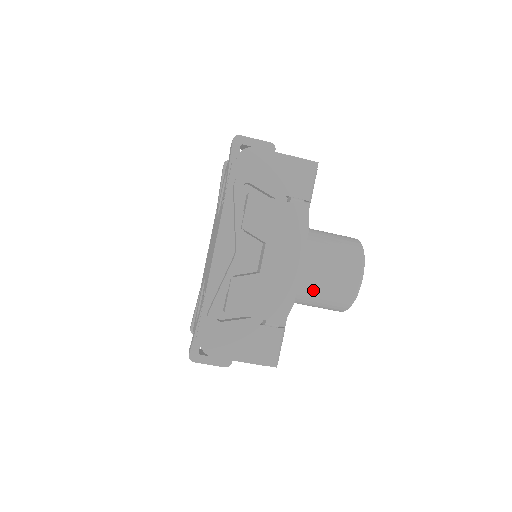
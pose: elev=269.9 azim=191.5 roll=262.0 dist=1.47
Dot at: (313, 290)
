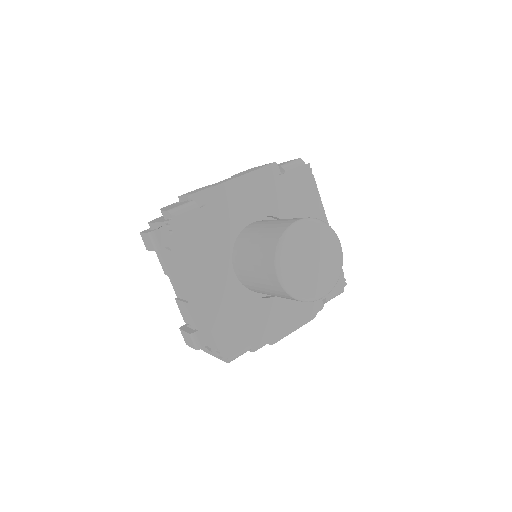
Dot at: (257, 236)
